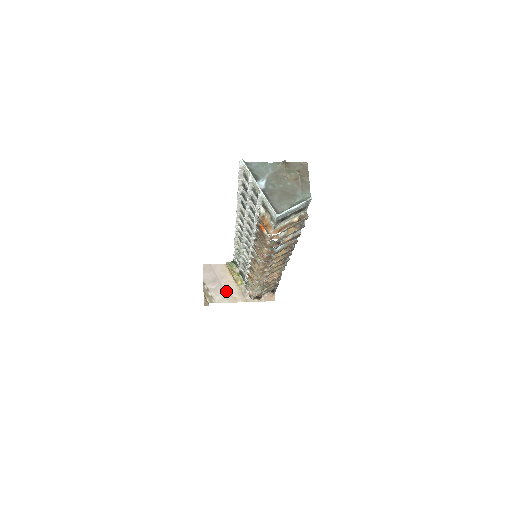
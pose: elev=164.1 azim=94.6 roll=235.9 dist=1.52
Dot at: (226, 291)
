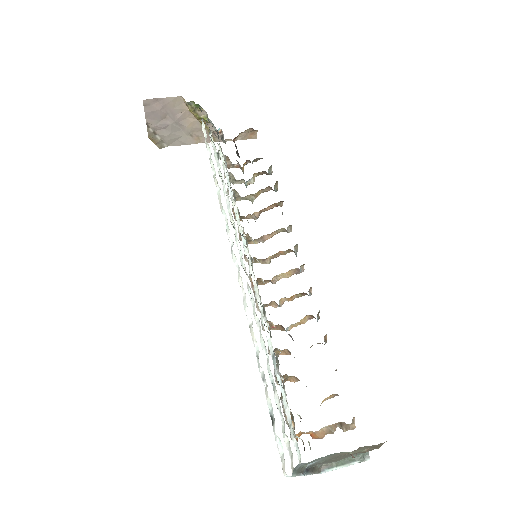
Dot at: (184, 132)
